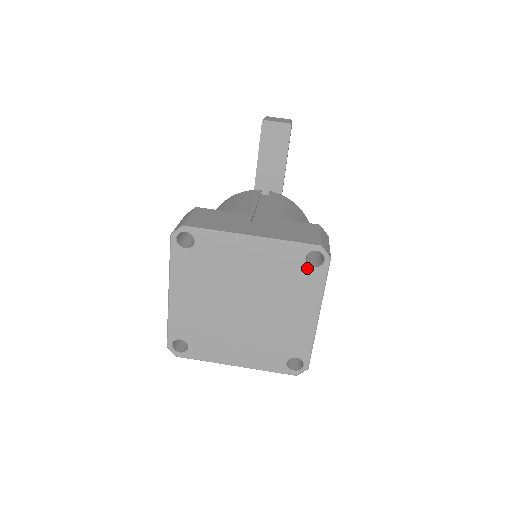
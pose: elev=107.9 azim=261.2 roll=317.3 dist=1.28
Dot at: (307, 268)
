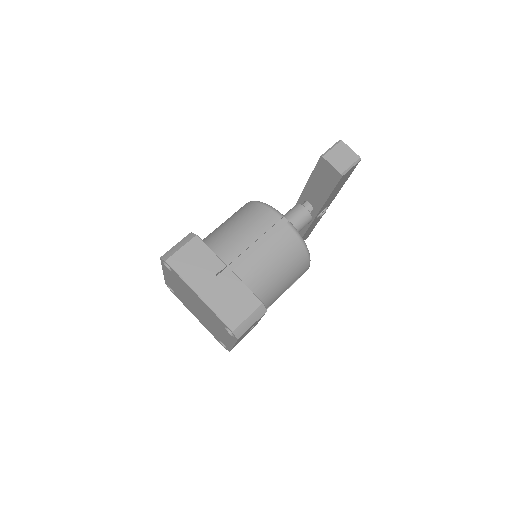
Dot at: (226, 330)
